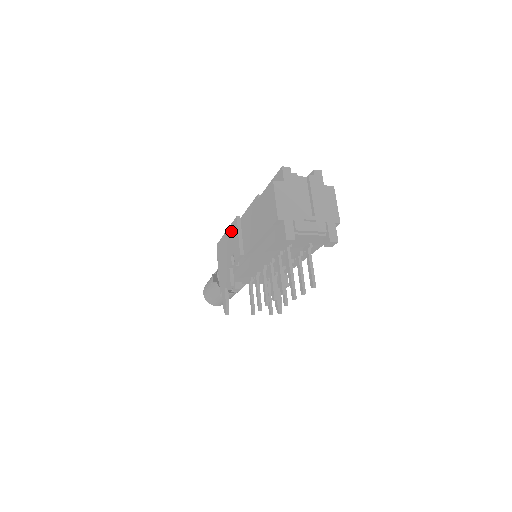
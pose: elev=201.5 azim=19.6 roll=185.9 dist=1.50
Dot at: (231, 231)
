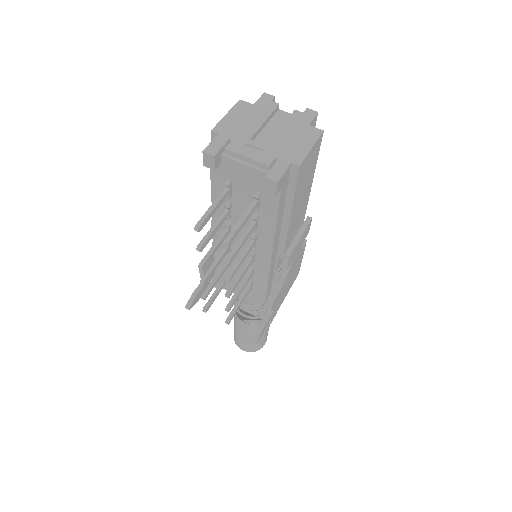
Dot at: occluded
